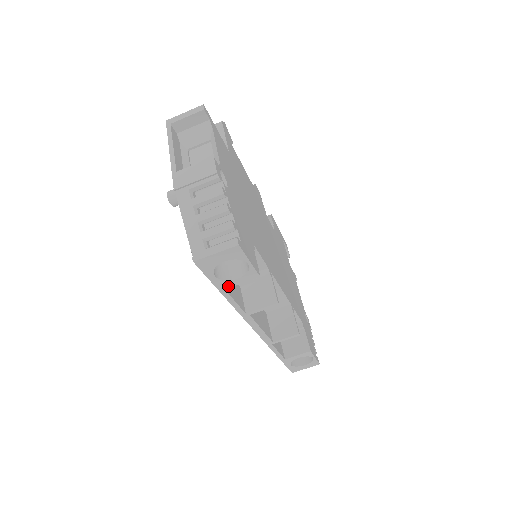
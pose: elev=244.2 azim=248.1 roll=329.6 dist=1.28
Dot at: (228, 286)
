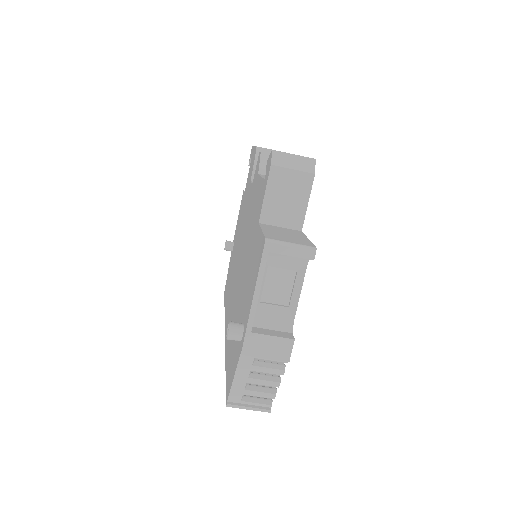
Dot at: occluded
